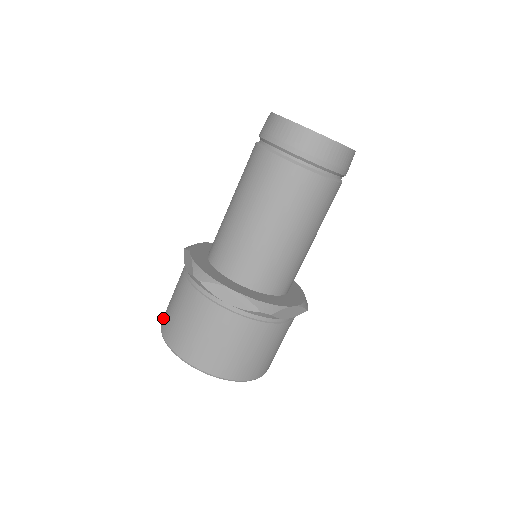
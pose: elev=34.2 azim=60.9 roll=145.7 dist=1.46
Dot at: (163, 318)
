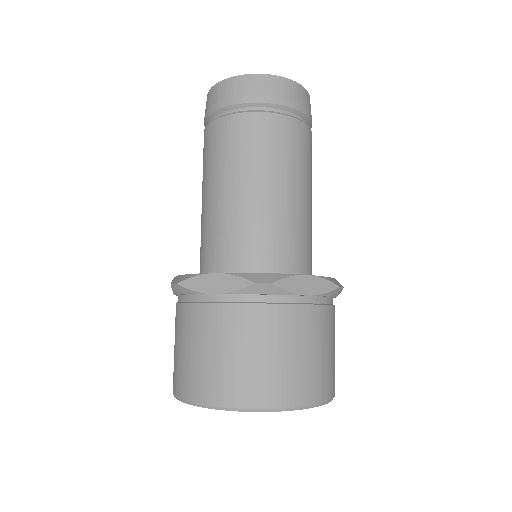
Dot at: occluded
